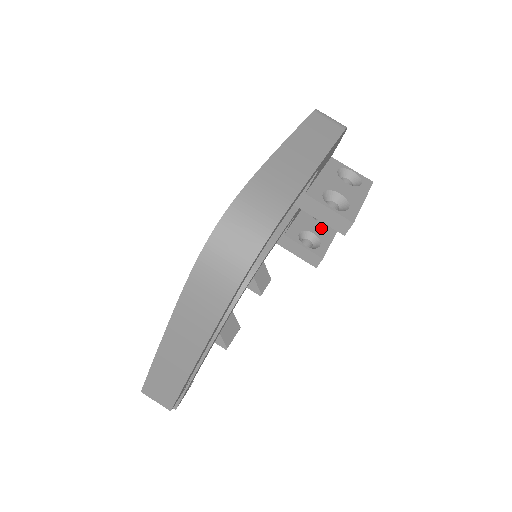
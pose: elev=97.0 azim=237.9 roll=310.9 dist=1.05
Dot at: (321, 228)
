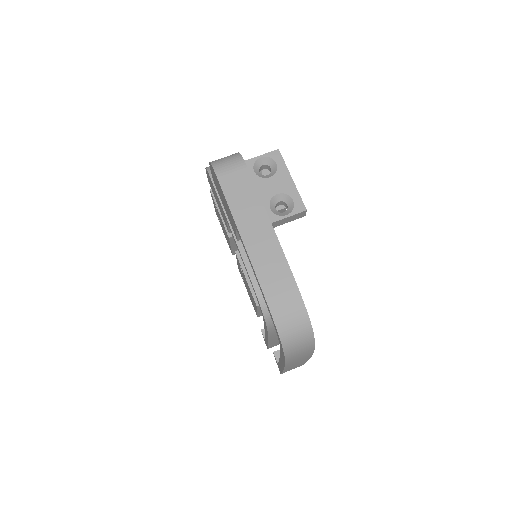
Dot at: occluded
